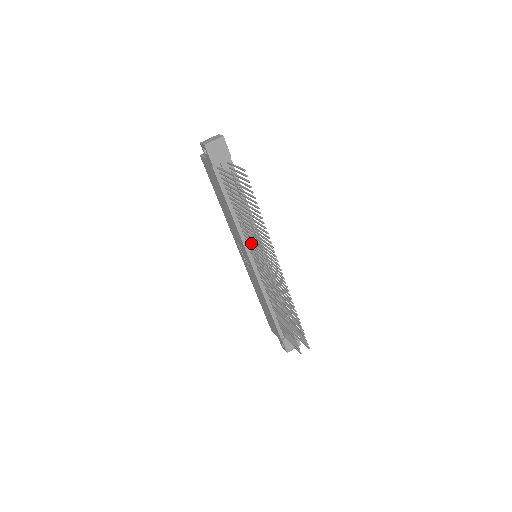
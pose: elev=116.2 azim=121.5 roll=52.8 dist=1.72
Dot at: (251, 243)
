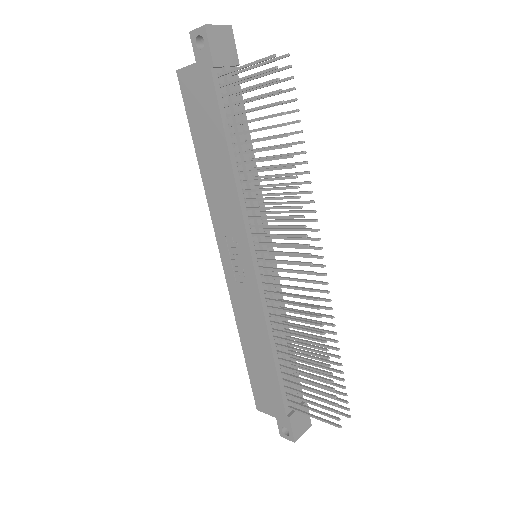
Dot at: occluded
